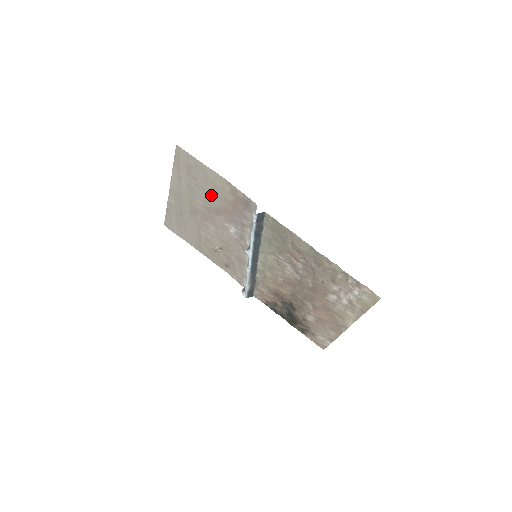
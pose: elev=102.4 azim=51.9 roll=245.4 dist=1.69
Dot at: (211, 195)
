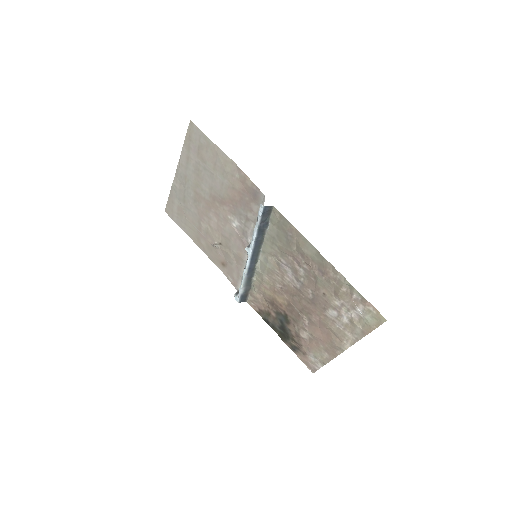
Dot at: (218, 181)
